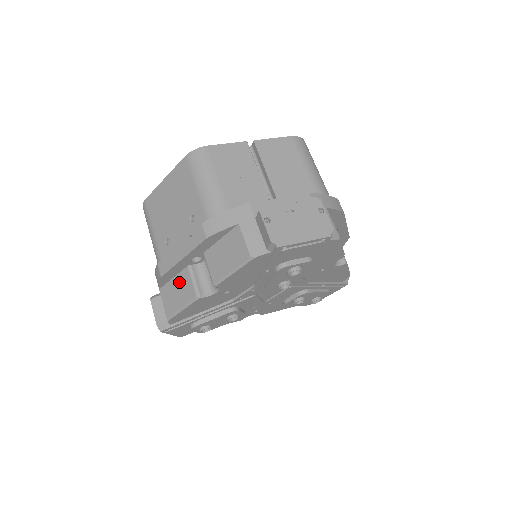
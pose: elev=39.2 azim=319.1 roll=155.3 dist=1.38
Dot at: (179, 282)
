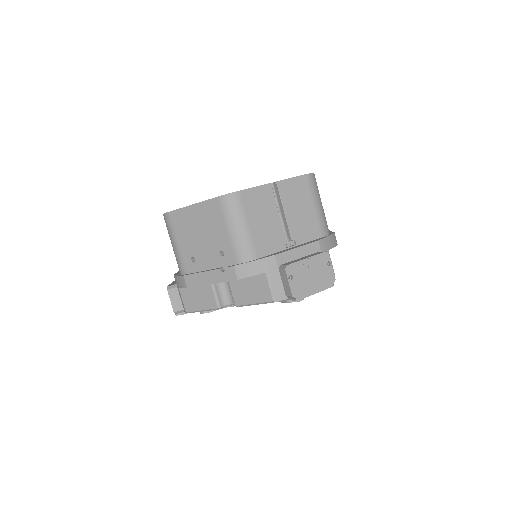
Dot at: (201, 291)
